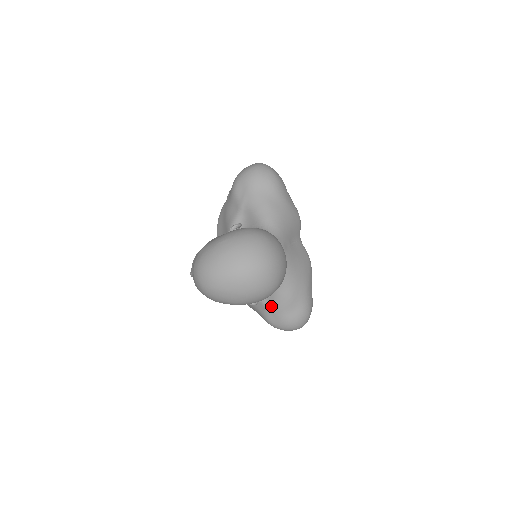
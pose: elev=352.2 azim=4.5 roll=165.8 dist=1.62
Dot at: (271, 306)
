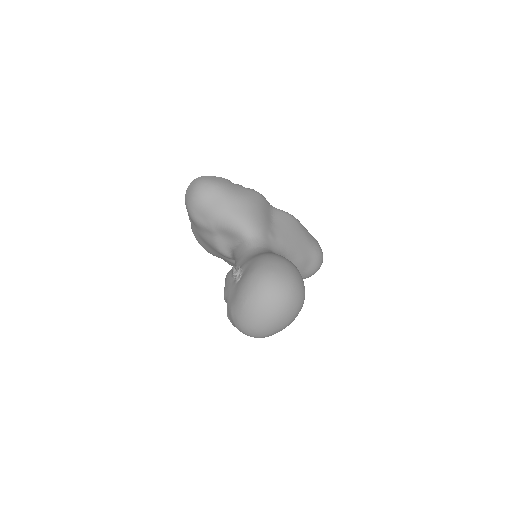
Dot at: occluded
